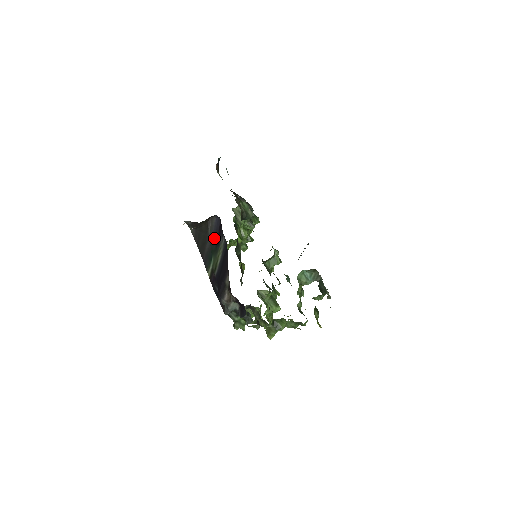
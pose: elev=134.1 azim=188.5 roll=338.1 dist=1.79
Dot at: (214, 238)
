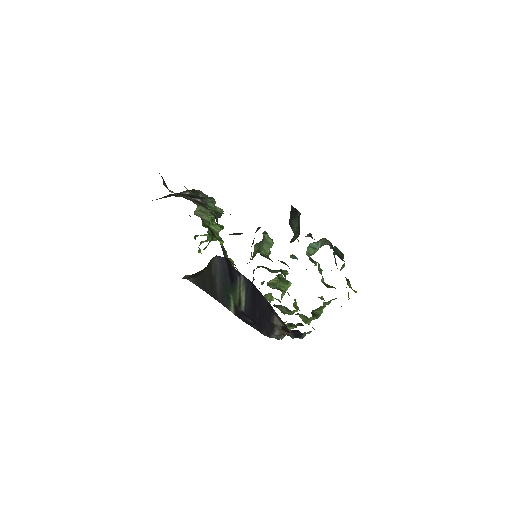
Dot at: (224, 278)
